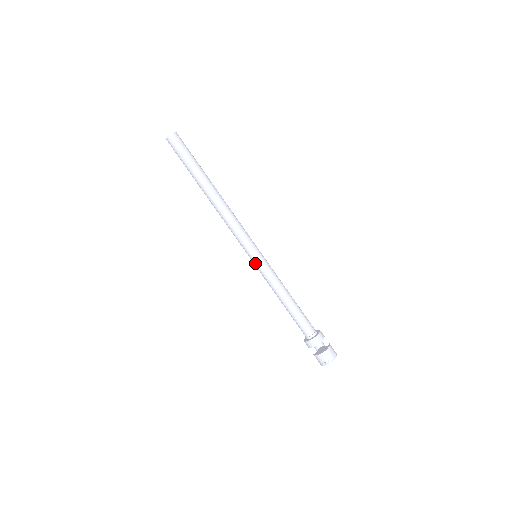
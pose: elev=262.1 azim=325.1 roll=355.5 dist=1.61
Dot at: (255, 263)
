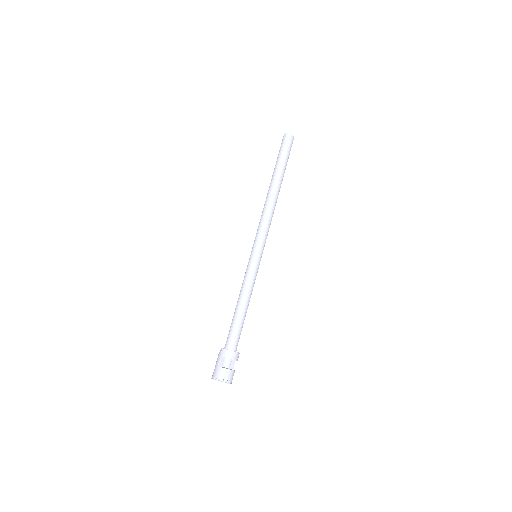
Dot at: (255, 259)
